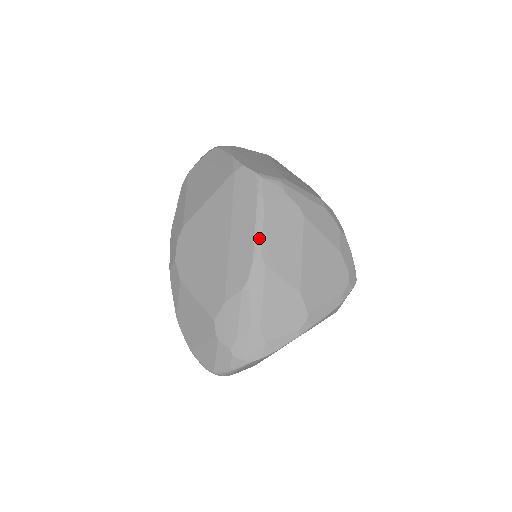
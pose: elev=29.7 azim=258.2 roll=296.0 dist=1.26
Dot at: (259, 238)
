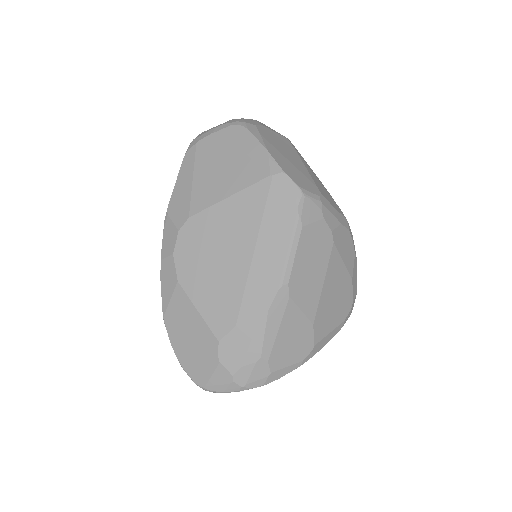
Dot at: (289, 266)
